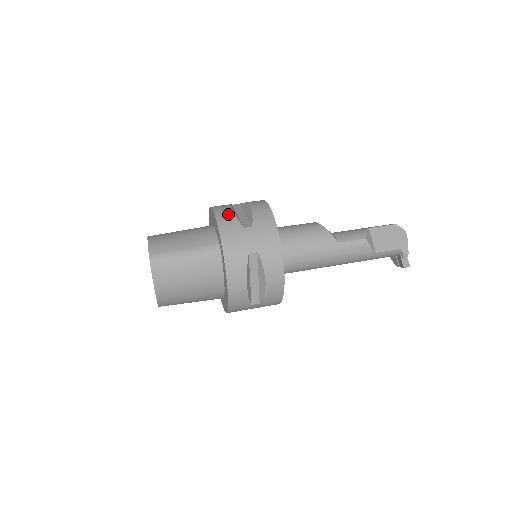
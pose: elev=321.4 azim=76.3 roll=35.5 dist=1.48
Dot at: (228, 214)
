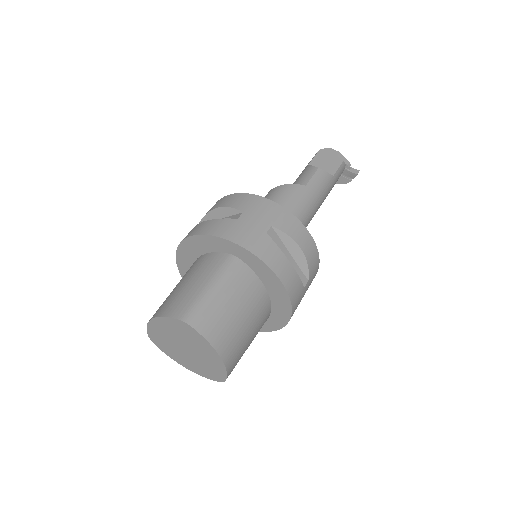
Dot at: (209, 224)
